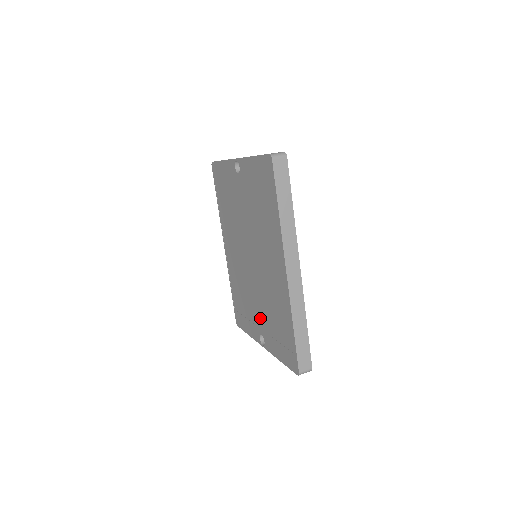
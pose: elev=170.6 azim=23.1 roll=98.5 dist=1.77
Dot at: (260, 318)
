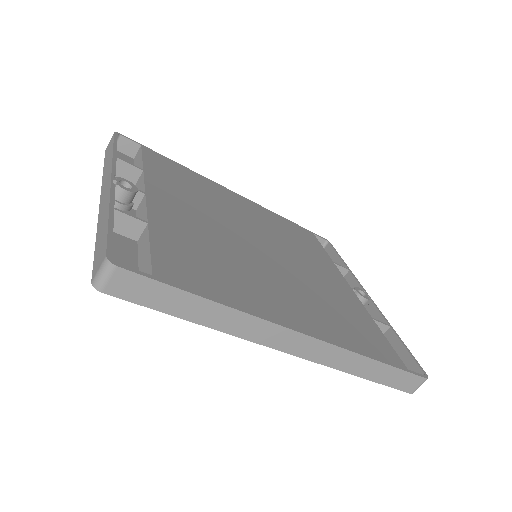
Dot at: occluded
